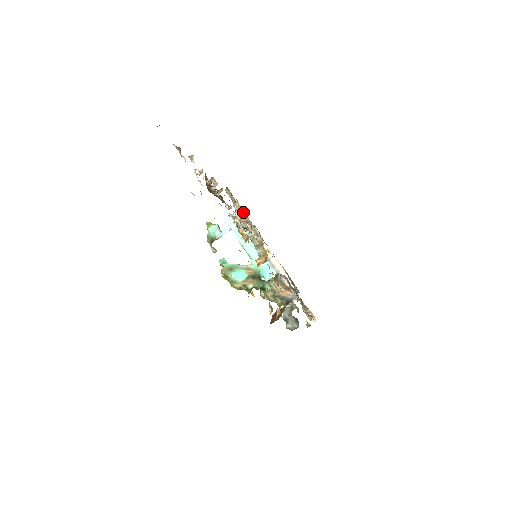
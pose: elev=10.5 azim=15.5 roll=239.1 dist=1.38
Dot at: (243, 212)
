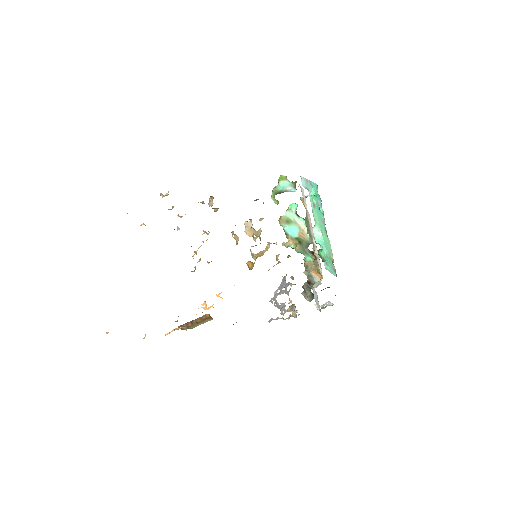
Dot at: occluded
